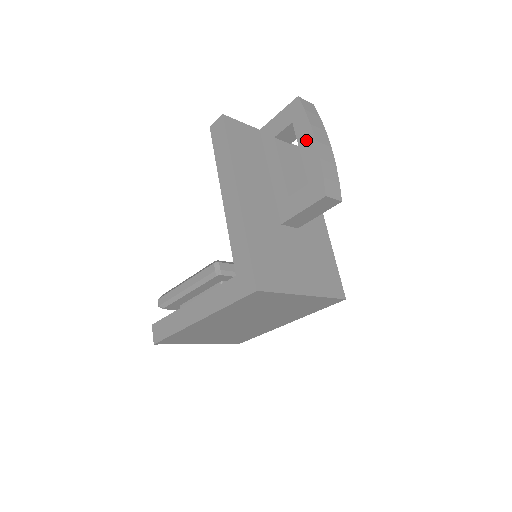
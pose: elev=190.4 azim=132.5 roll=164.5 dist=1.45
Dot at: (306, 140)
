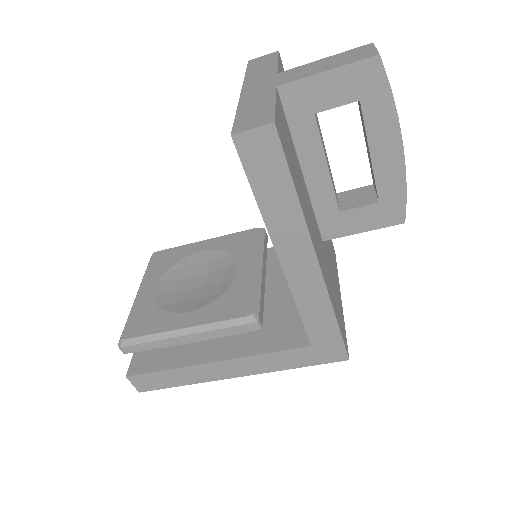
Dot at: (386, 141)
